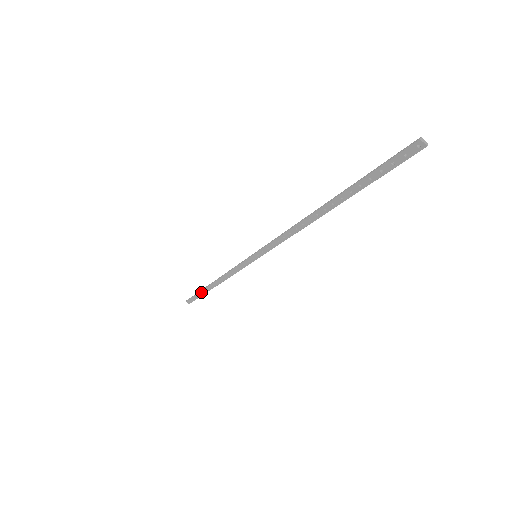
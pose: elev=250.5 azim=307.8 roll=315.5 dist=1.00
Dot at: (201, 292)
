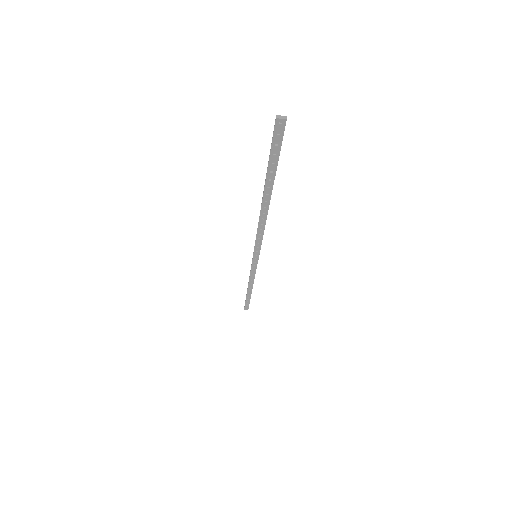
Dot at: (247, 298)
